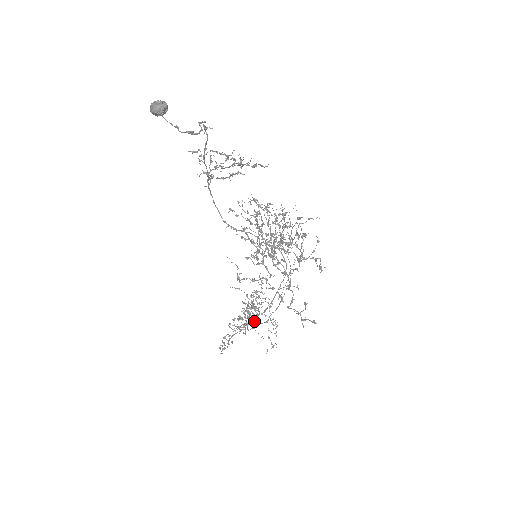
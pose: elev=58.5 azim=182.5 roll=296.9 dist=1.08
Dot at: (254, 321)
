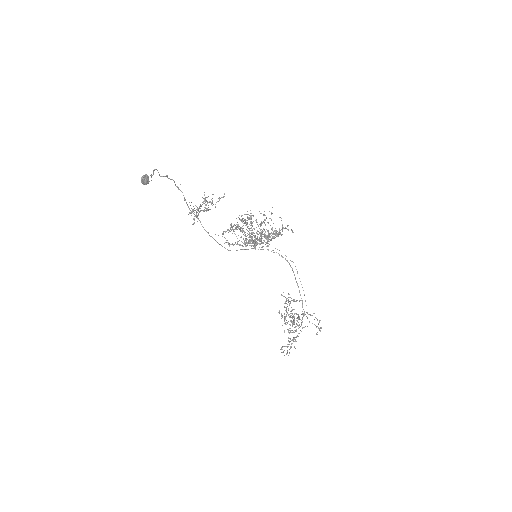
Dot at: (302, 328)
